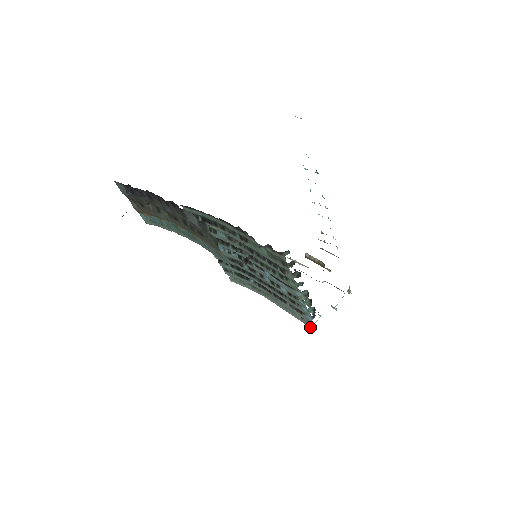
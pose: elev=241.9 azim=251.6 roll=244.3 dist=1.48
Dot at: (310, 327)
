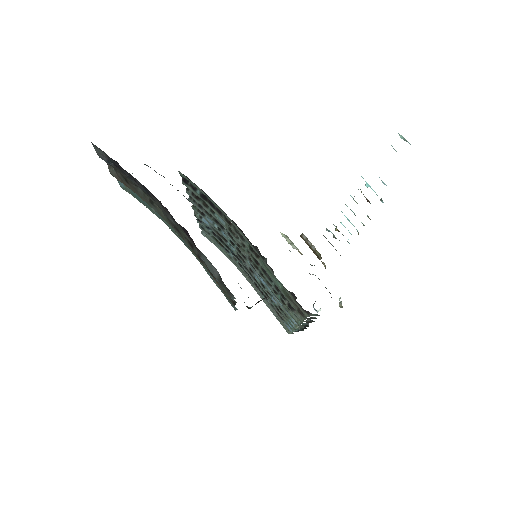
Dot at: (284, 328)
